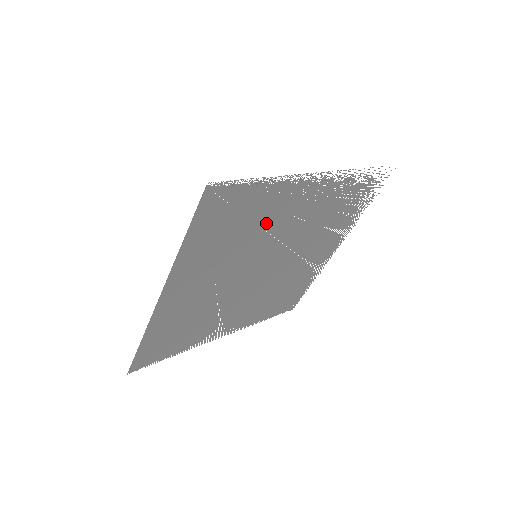
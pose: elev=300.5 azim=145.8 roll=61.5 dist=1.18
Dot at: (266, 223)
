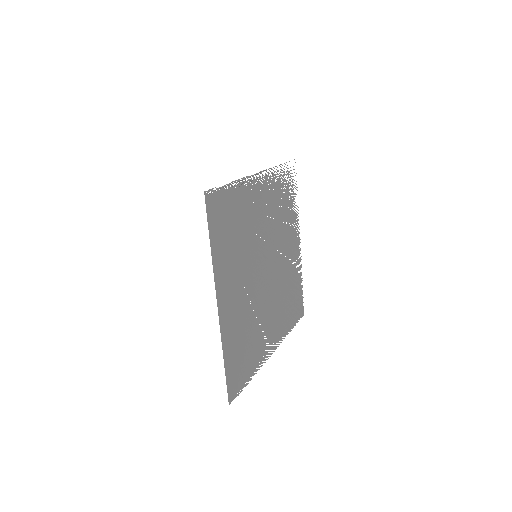
Dot at: (248, 223)
